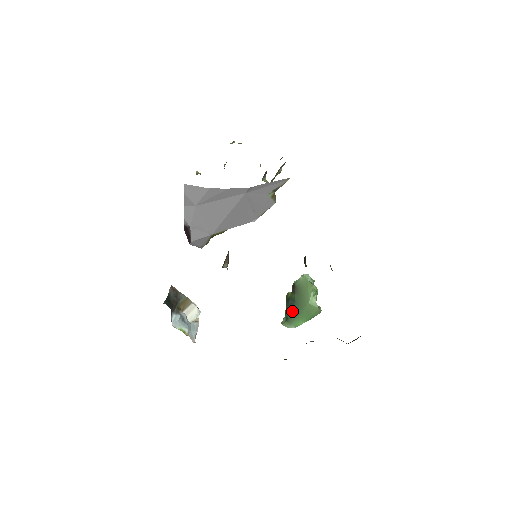
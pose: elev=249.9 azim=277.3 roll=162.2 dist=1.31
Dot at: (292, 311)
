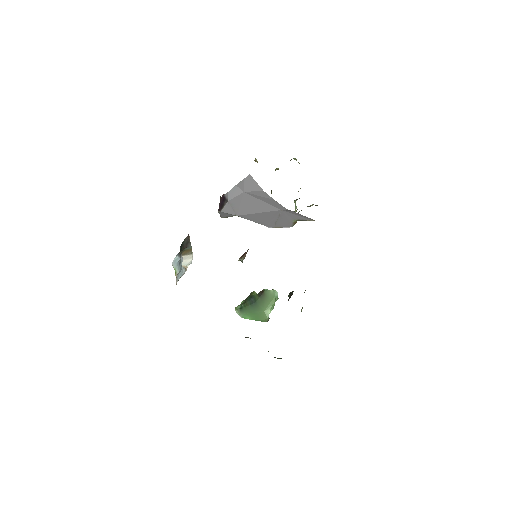
Dot at: (249, 307)
